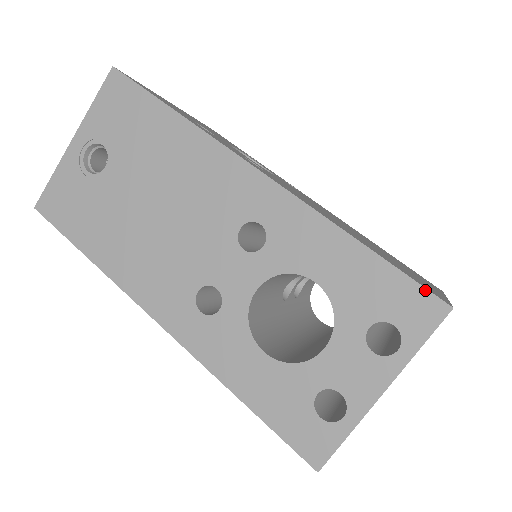
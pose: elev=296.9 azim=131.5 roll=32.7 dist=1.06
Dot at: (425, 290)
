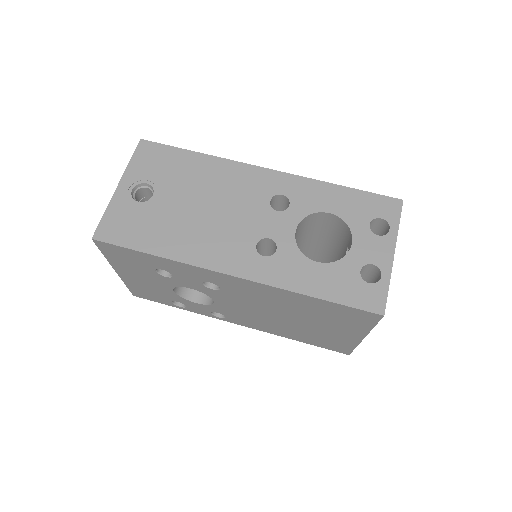
Dot at: (386, 197)
